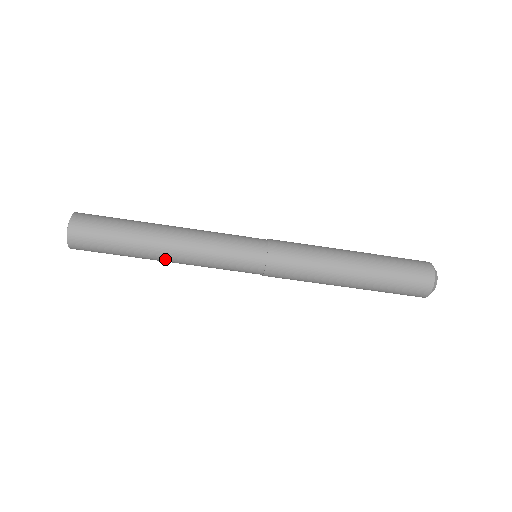
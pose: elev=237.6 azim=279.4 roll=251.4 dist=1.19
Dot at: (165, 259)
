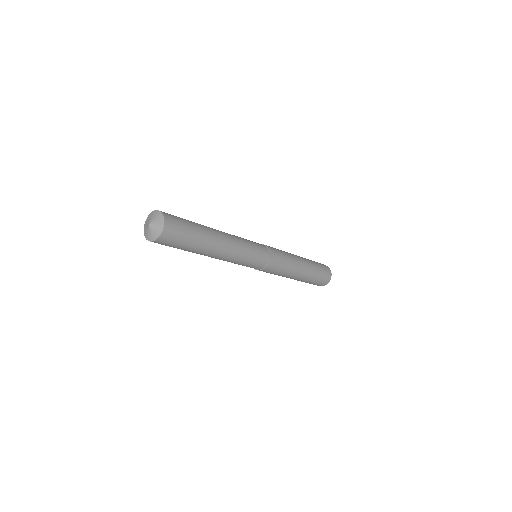
Dot at: occluded
